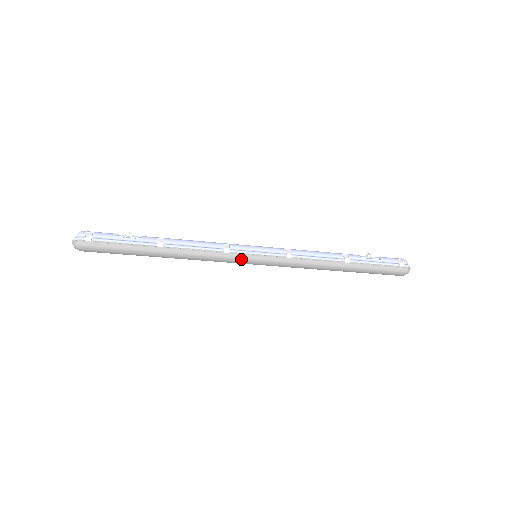
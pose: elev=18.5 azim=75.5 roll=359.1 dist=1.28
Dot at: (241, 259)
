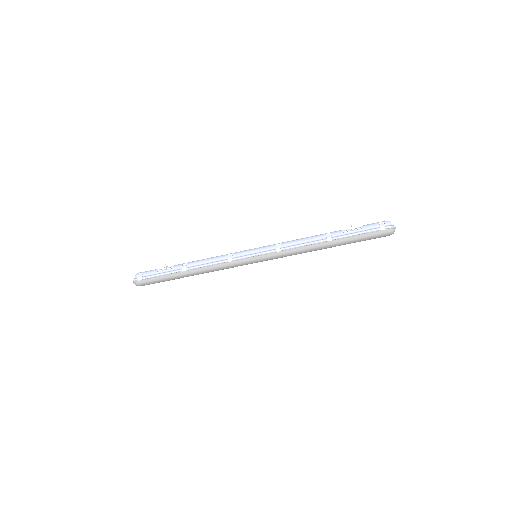
Dot at: (243, 263)
